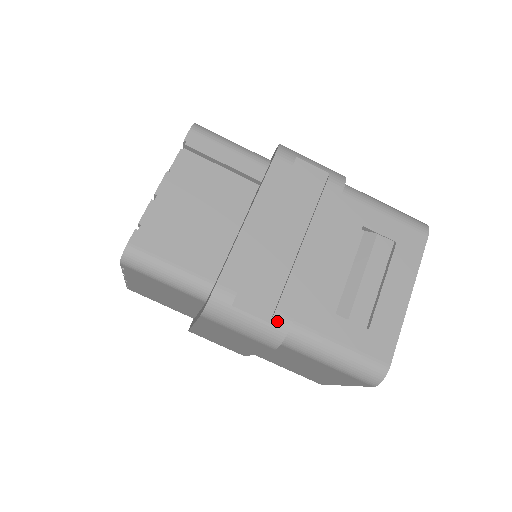
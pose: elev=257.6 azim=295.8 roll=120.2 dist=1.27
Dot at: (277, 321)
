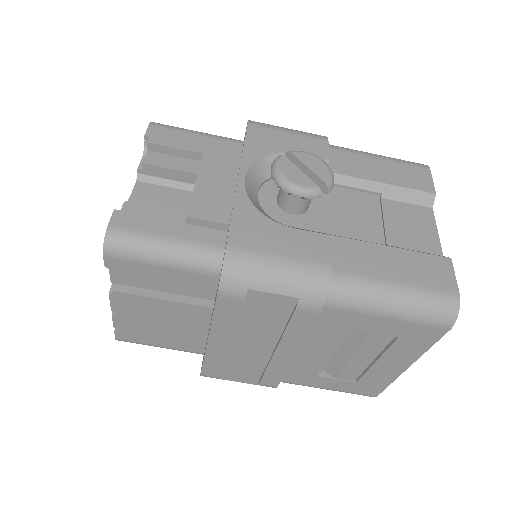
Dot at: occluded
